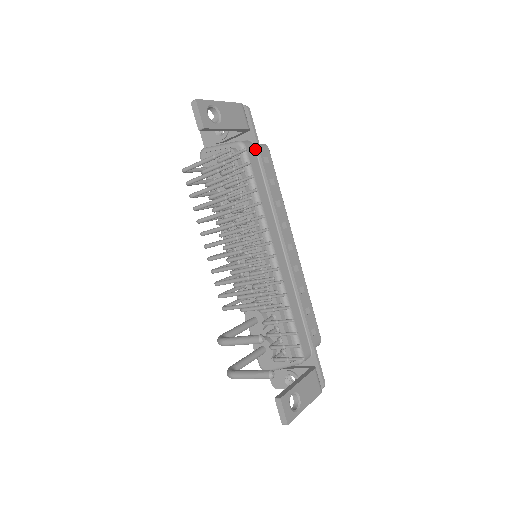
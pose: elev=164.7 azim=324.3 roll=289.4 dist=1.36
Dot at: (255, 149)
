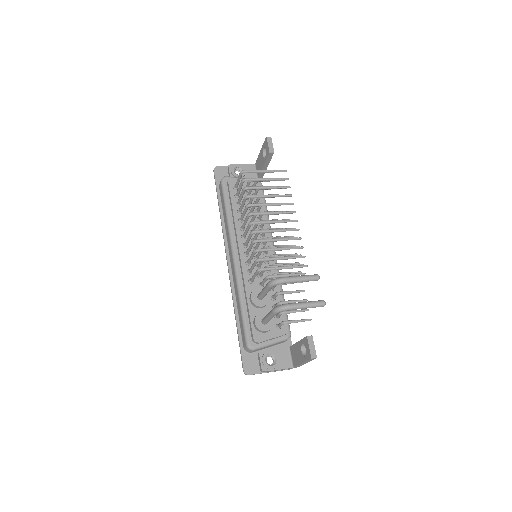
Dot at: occluded
